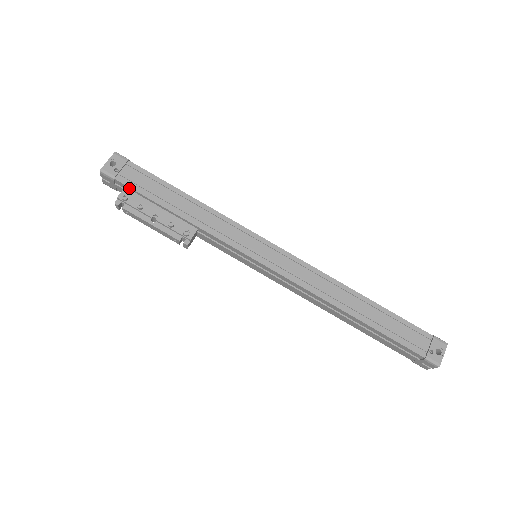
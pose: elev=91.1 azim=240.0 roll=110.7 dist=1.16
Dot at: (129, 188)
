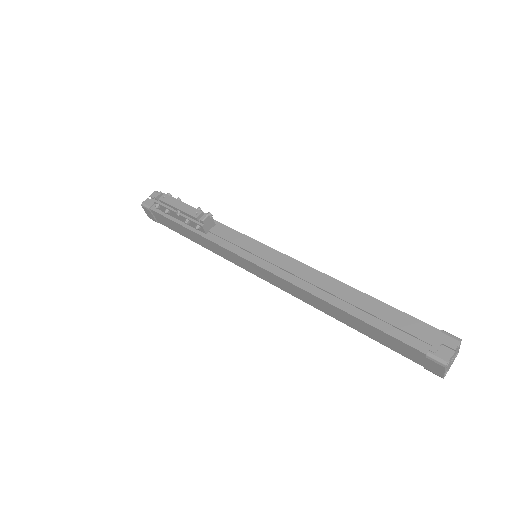
Dot at: occluded
